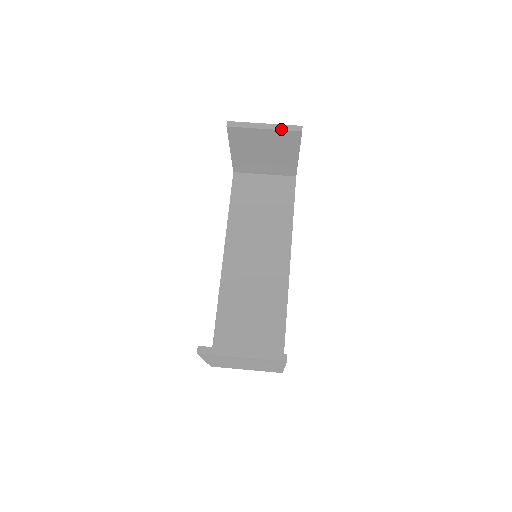
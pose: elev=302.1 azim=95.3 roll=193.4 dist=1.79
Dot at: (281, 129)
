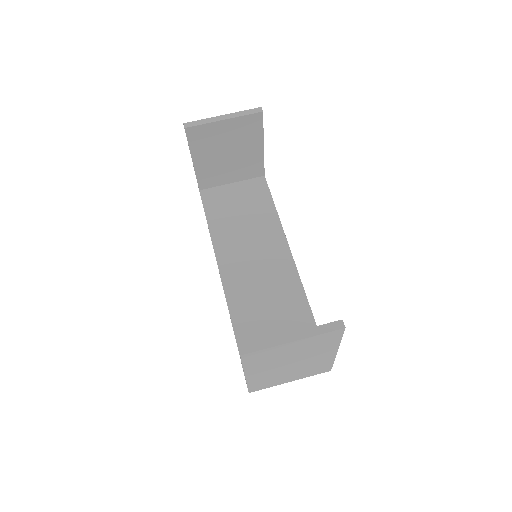
Dot at: (241, 115)
